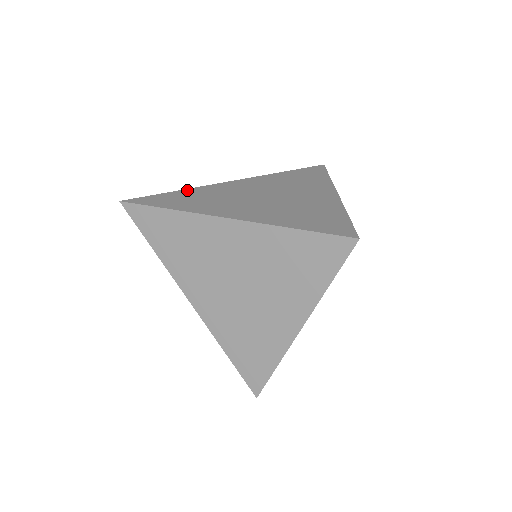
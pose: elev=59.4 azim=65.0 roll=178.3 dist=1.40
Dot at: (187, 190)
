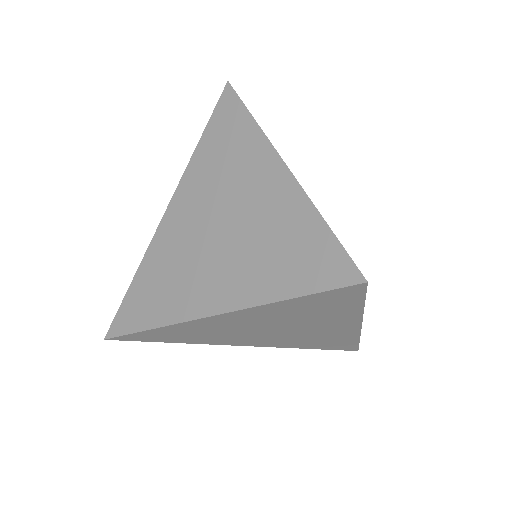
Dot at: occluded
